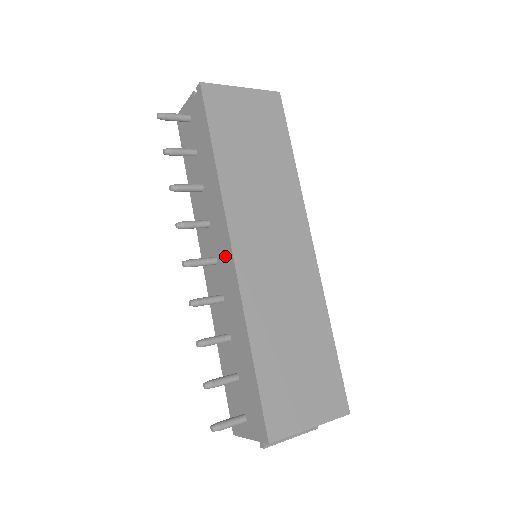
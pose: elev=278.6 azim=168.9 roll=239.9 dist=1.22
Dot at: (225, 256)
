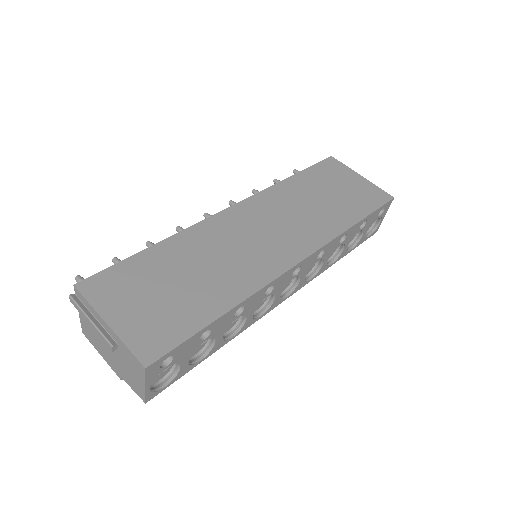
Dot at: occluded
